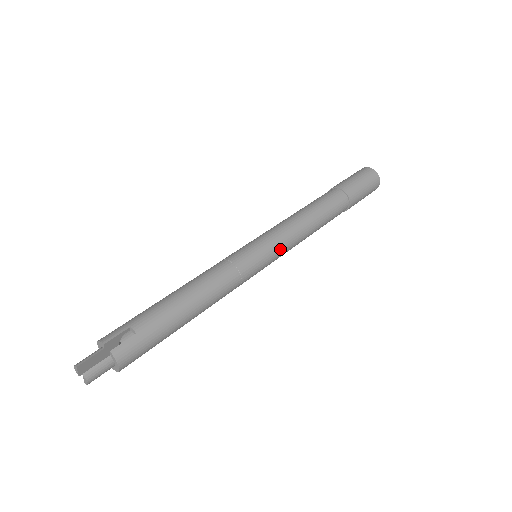
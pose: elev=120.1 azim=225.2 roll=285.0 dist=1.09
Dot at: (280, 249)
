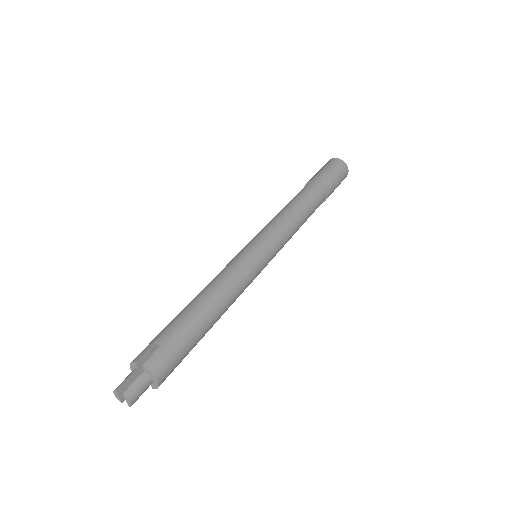
Dot at: (275, 242)
